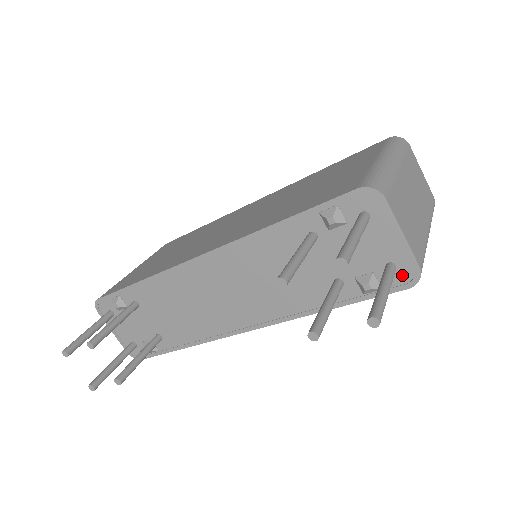
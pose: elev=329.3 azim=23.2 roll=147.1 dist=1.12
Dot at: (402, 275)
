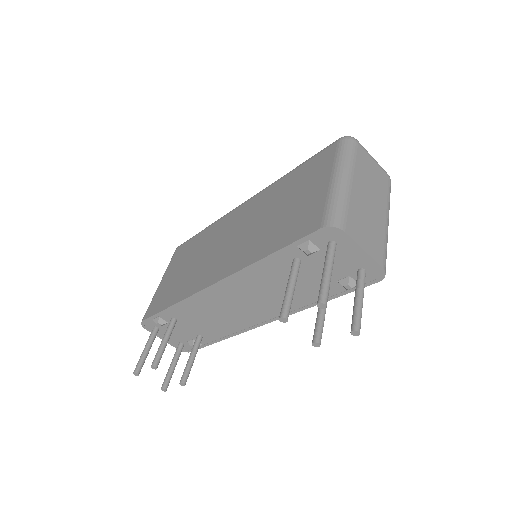
Dot at: (372, 274)
